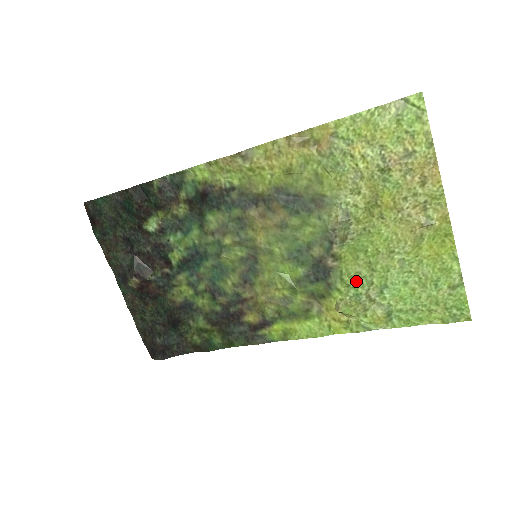
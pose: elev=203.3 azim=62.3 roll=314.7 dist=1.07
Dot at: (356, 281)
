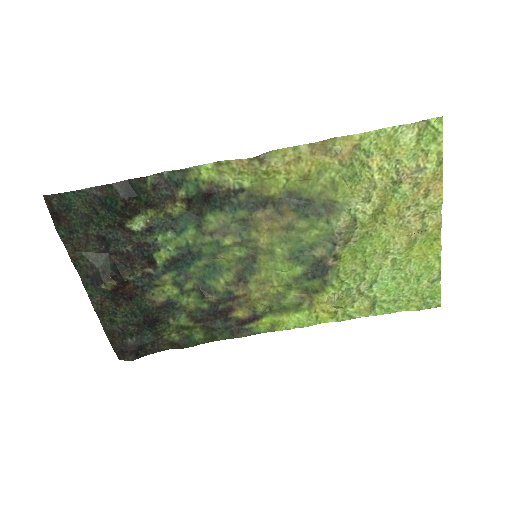
Dot at: (350, 278)
